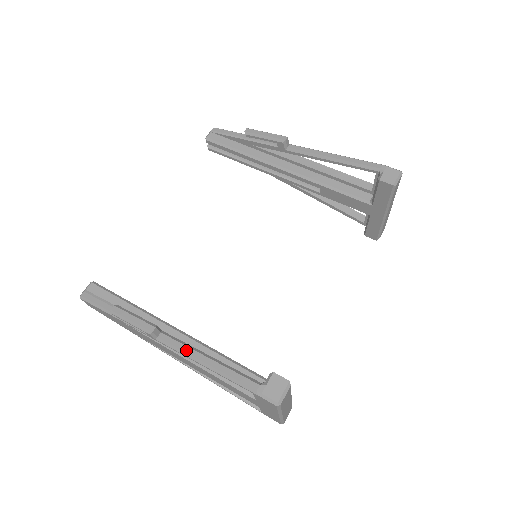
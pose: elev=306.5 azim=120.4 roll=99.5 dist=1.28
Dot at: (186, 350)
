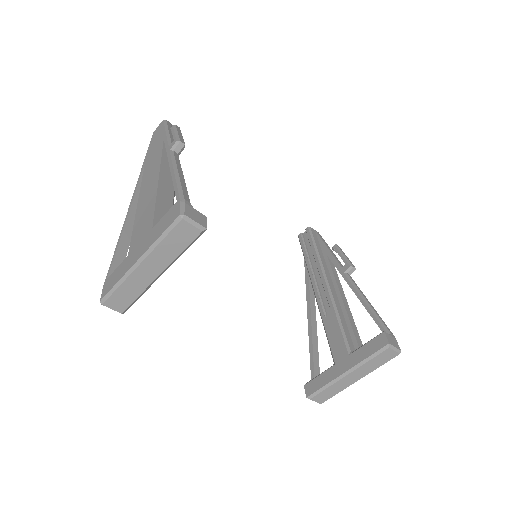
Dot at: (178, 164)
